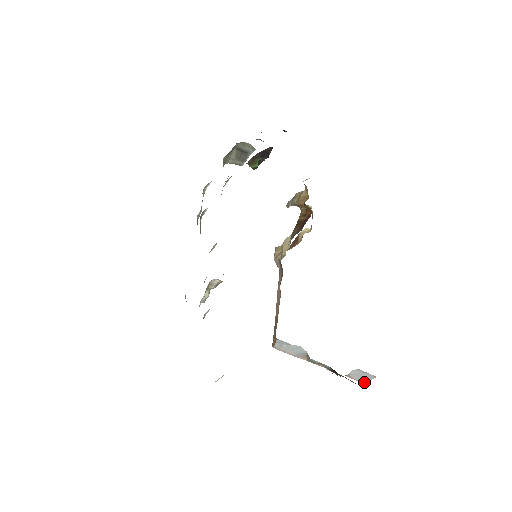
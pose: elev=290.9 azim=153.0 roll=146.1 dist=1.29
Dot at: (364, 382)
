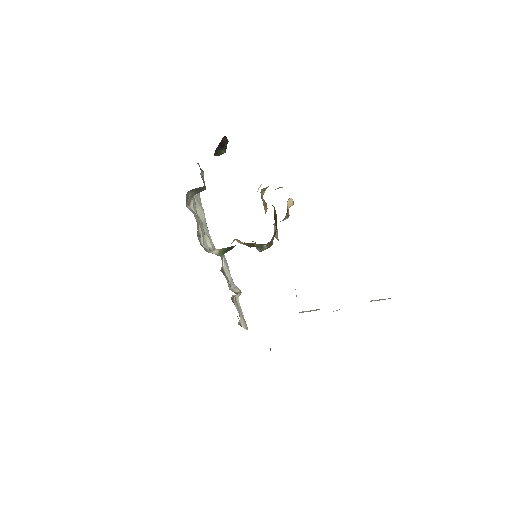
Dot at: occluded
